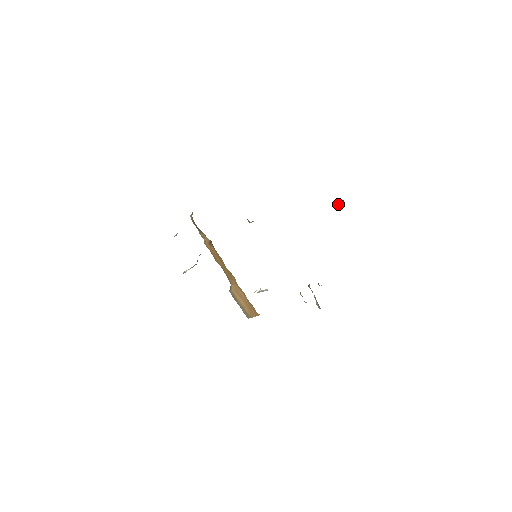
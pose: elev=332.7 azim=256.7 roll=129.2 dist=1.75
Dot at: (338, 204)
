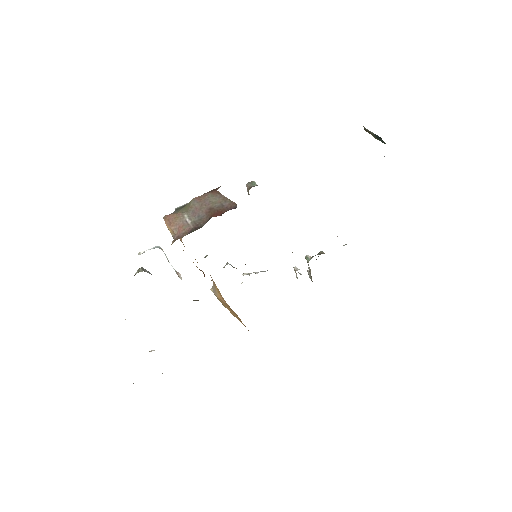
Dot at: (374, 136)
